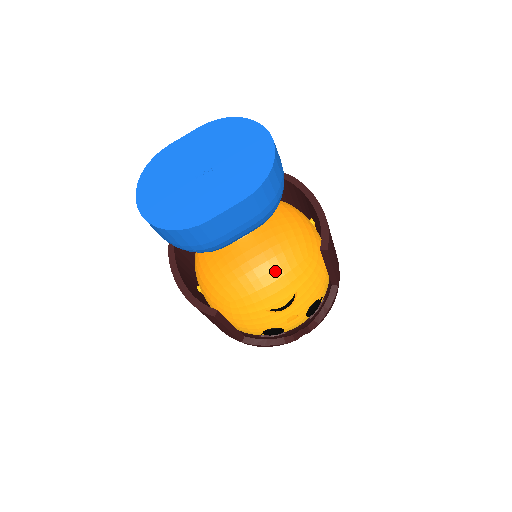
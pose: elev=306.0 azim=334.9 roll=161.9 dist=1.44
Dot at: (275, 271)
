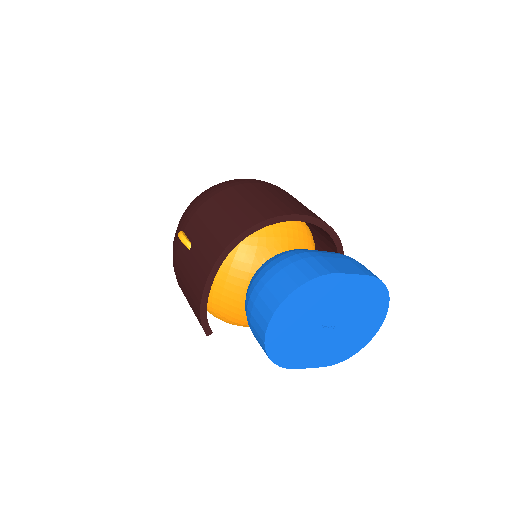
Dot at: occluded
